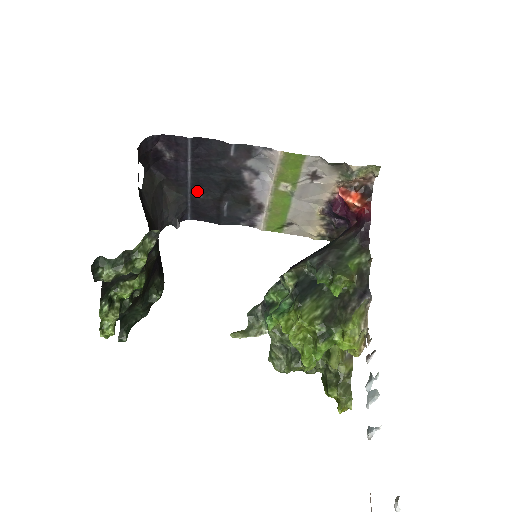
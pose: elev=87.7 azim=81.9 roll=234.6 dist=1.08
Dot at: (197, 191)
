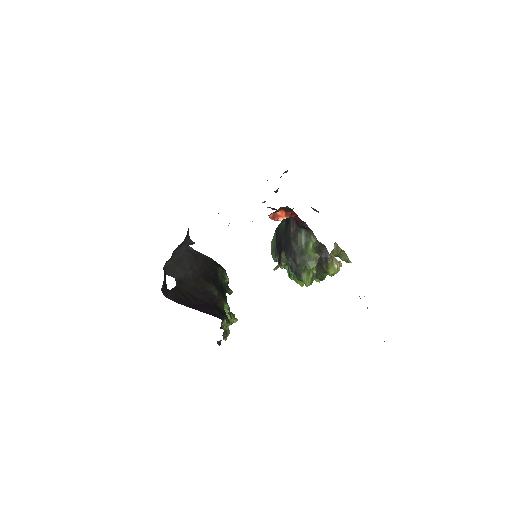
Dot at: occluded
